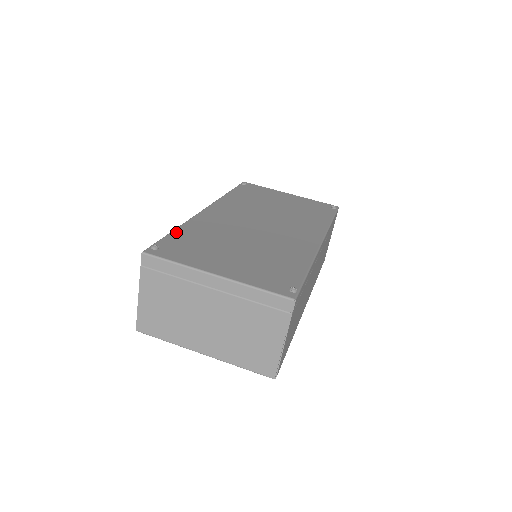
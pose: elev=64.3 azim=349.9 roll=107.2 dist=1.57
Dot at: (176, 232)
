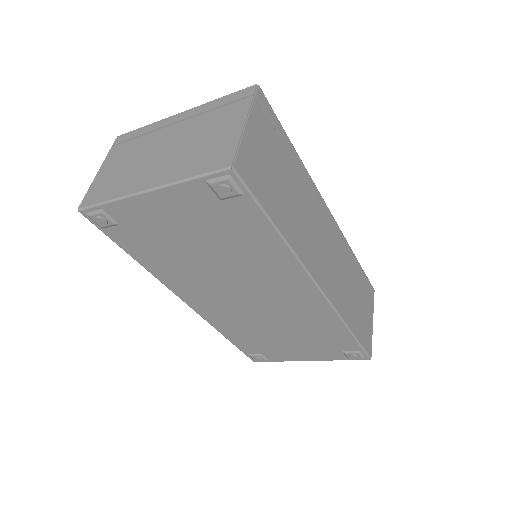
Dot at: occluded
